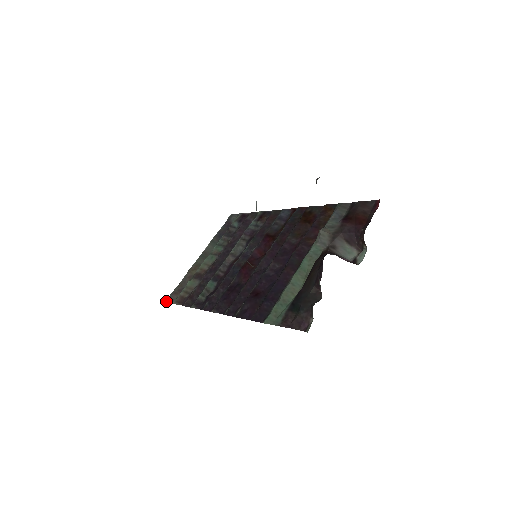
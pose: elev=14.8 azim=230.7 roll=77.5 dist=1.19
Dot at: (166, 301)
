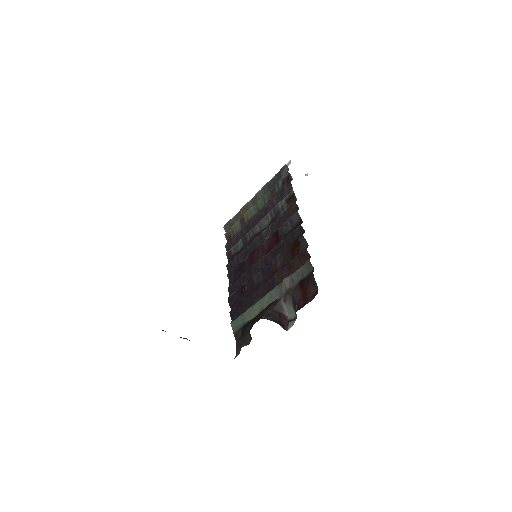
Dot at: (224, 227)
